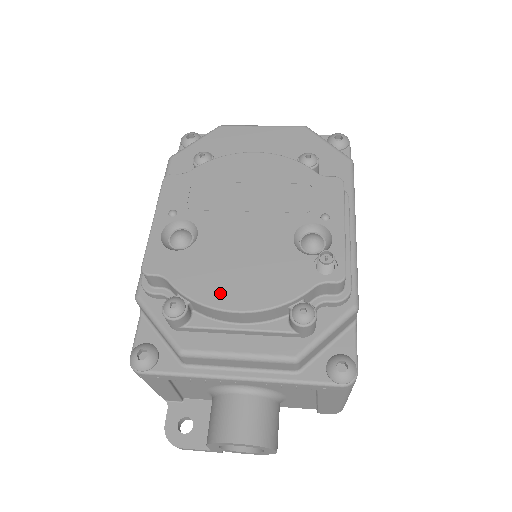
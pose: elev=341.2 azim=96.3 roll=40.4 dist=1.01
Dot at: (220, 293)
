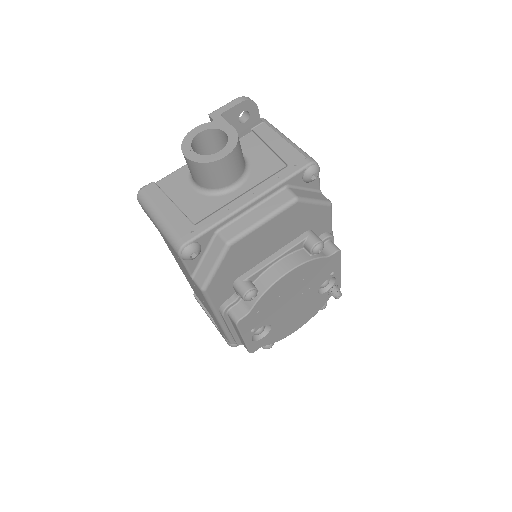
Dot at: (290, 331)
